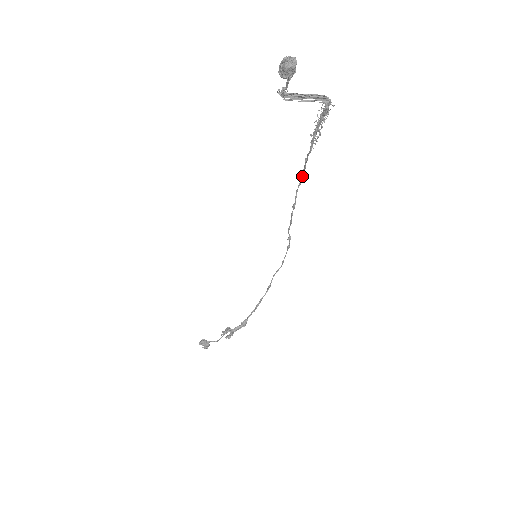
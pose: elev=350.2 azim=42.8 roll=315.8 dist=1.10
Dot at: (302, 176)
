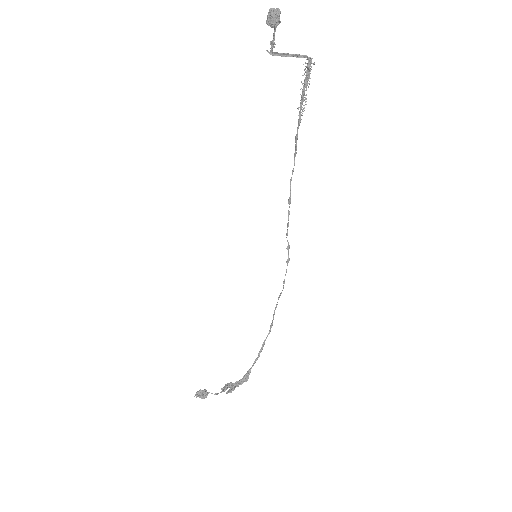
Dot at: (294, 161)
